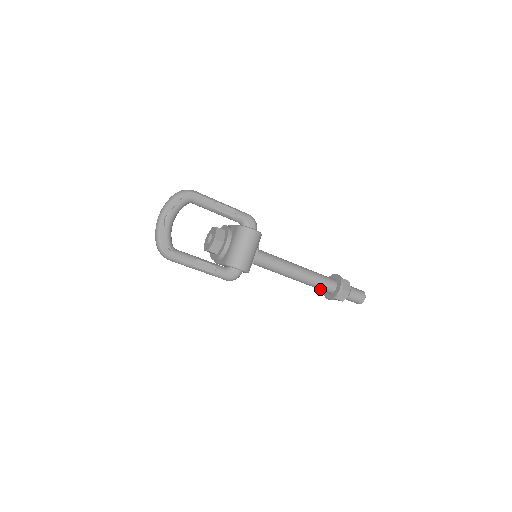
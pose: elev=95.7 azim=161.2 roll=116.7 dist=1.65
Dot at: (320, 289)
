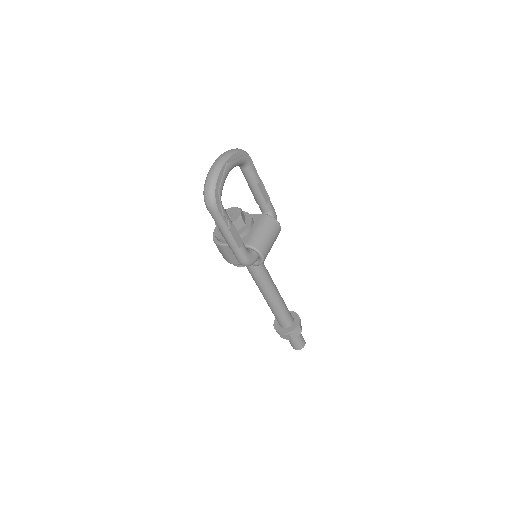
Dot at: (280, 319)
